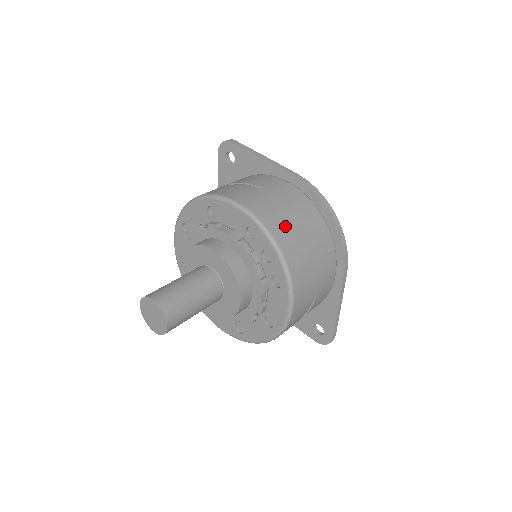
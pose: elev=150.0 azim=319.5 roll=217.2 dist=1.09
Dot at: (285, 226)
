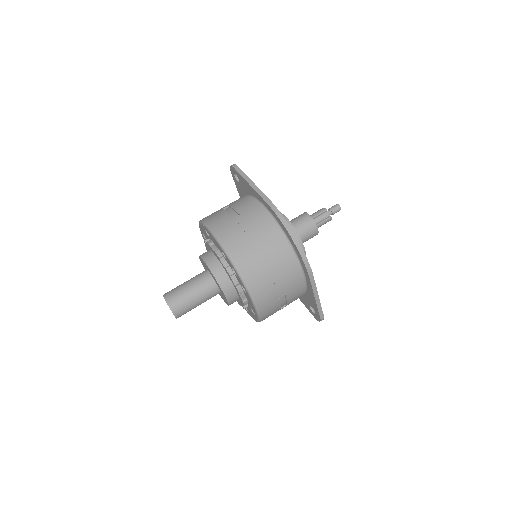
Dot at: (246, 250)
